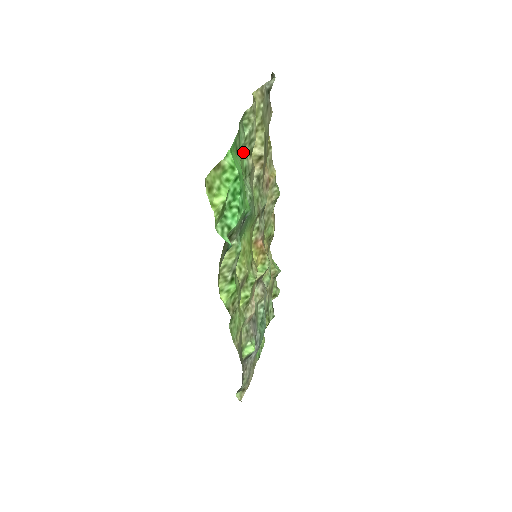
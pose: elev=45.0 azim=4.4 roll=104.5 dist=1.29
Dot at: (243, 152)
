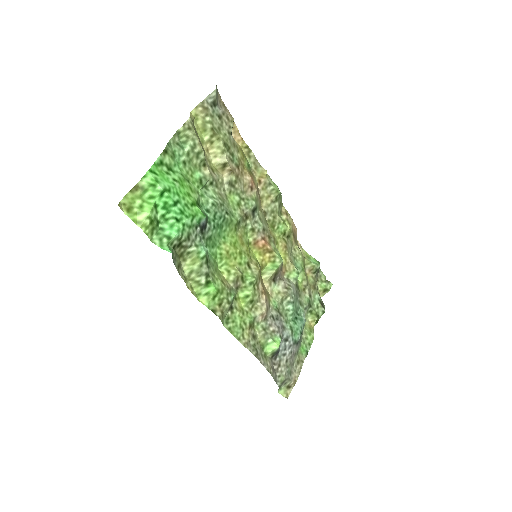
Dot at: (190, 166)
